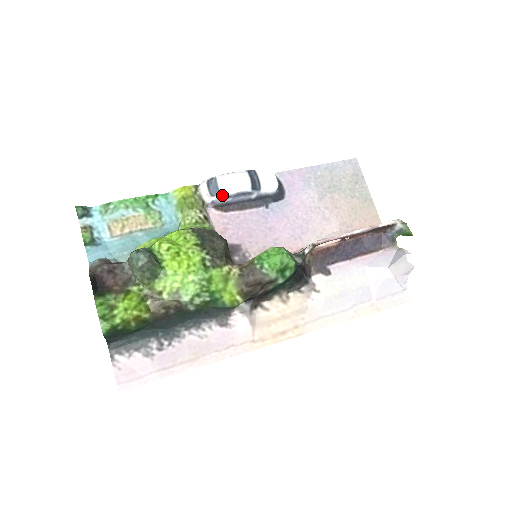
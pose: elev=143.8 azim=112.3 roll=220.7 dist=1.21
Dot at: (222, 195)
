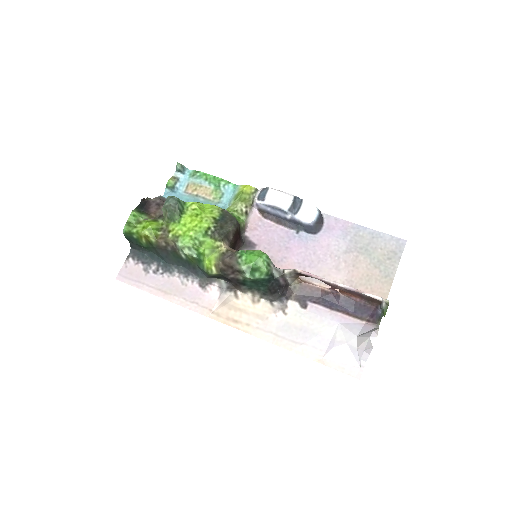
Dot at: (264, 202)
